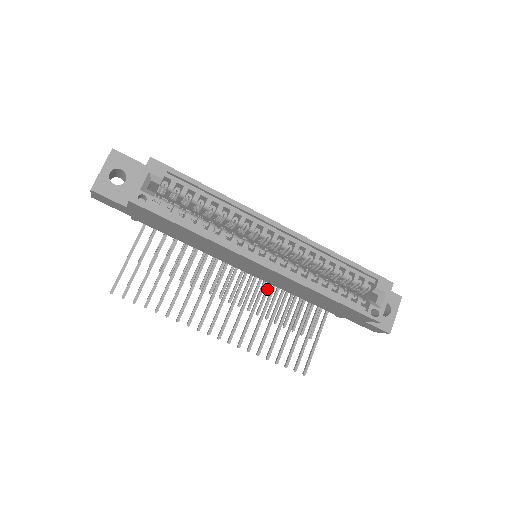
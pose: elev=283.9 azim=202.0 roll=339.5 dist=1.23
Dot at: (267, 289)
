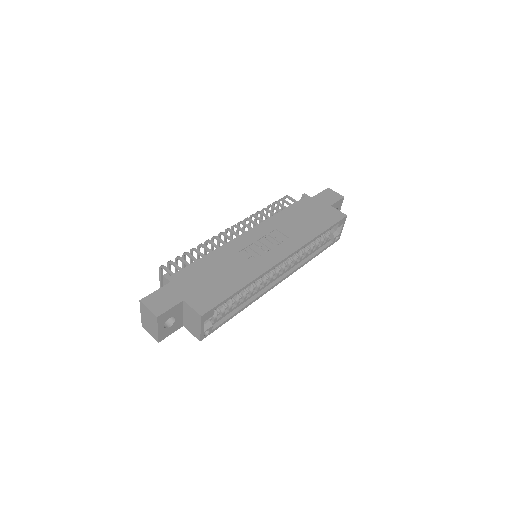
Dot at: occluded
